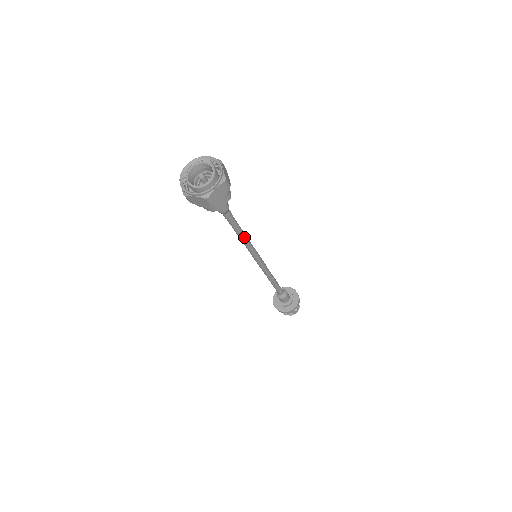
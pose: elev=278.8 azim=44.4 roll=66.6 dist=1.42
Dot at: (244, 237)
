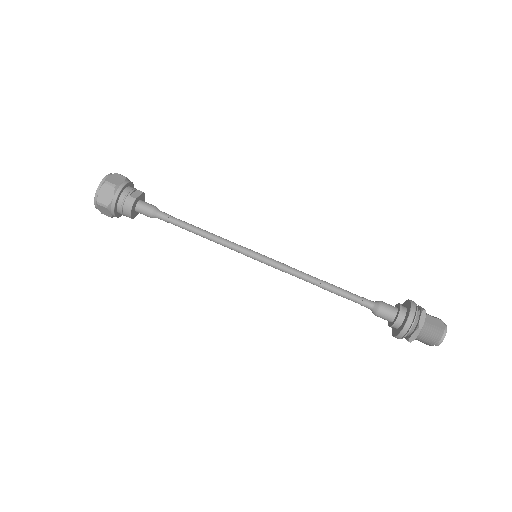
Dot at: (208, 233)
